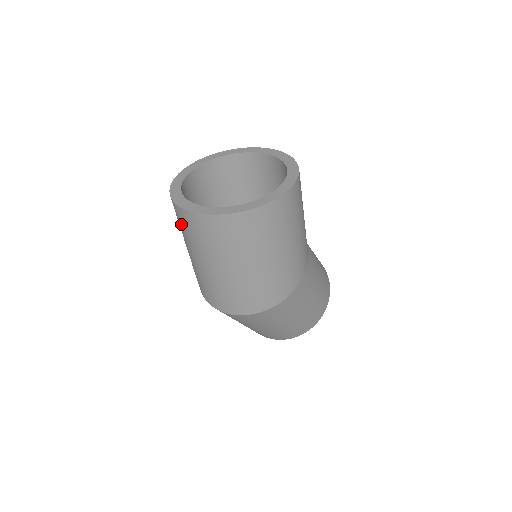
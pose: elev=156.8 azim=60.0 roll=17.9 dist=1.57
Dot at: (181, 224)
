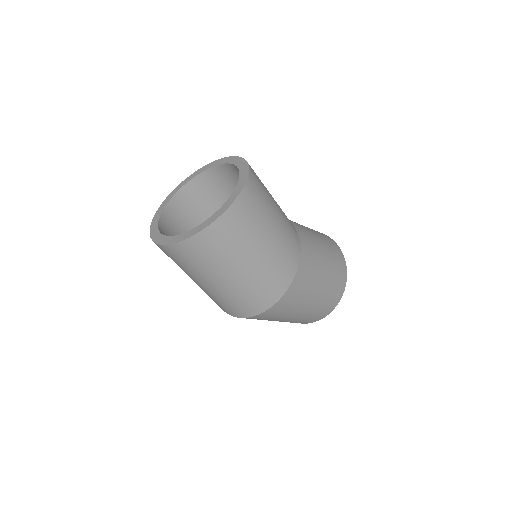
Dot at: occluded
